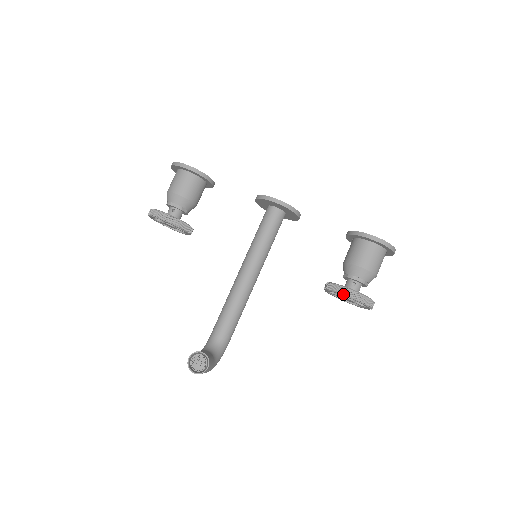
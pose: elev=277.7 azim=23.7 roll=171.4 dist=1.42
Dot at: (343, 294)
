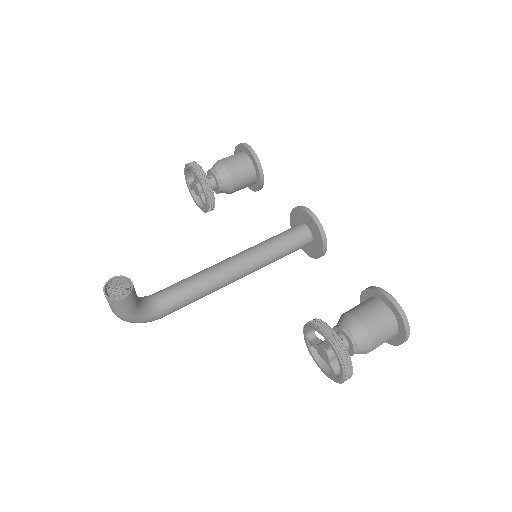
Dot at: (323, 332)
